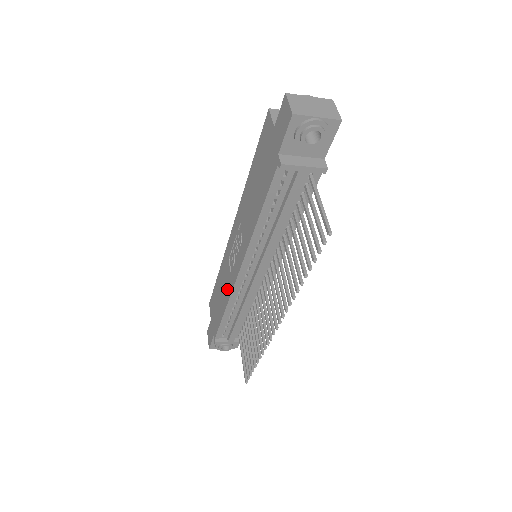
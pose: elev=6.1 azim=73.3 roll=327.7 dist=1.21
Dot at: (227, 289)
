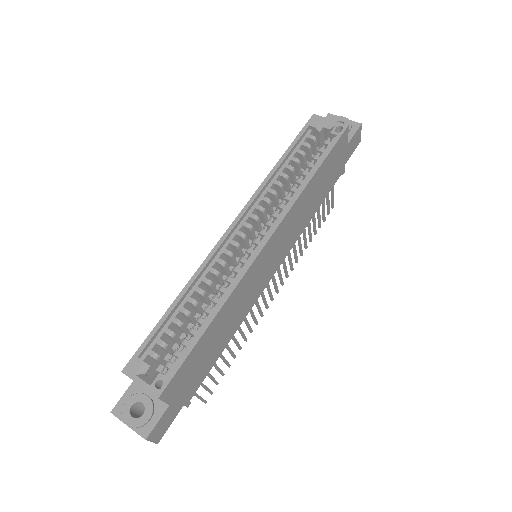
Dot at: occluded
